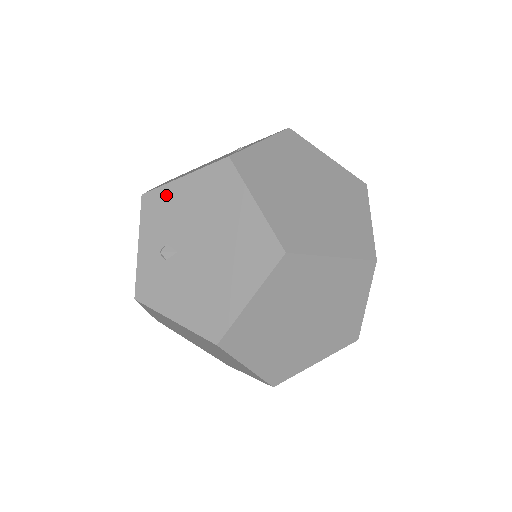
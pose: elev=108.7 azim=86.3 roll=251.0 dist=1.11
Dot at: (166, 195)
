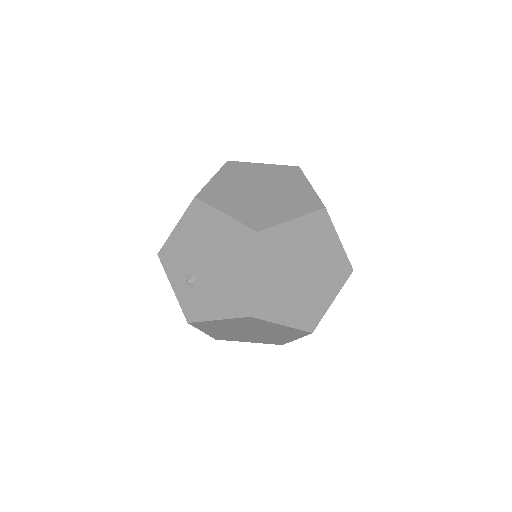
Dot at: (172, 245)
